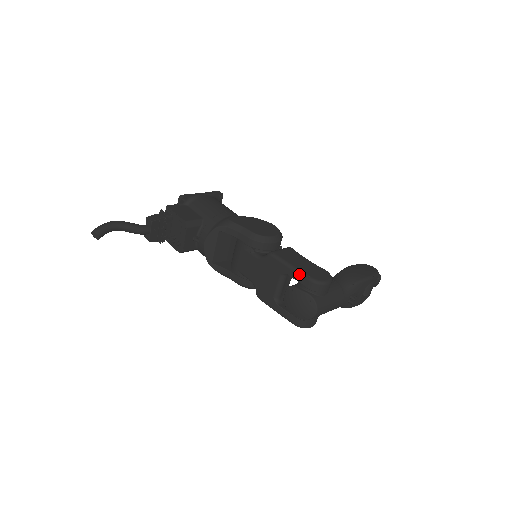
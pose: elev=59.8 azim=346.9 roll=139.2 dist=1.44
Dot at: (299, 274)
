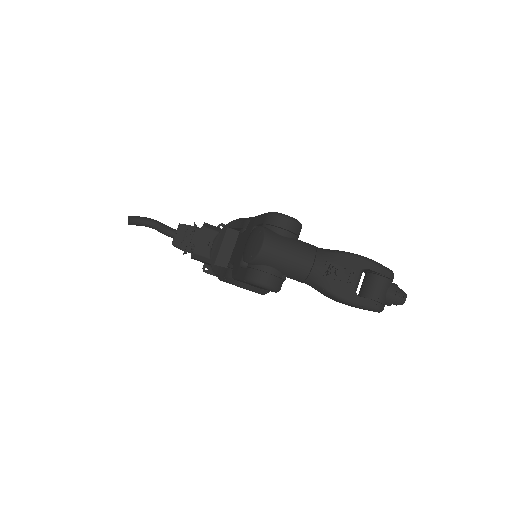
Dot at: (262, 215)
